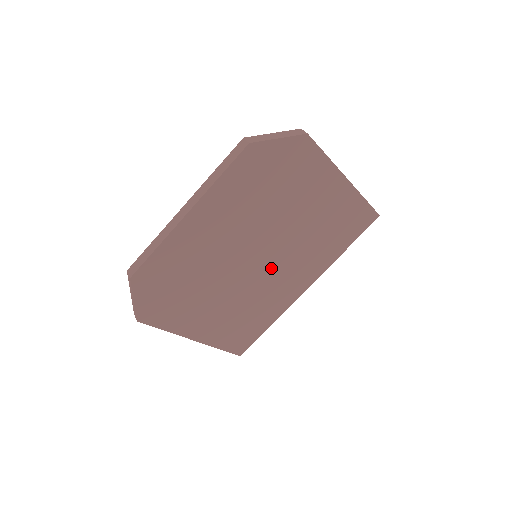
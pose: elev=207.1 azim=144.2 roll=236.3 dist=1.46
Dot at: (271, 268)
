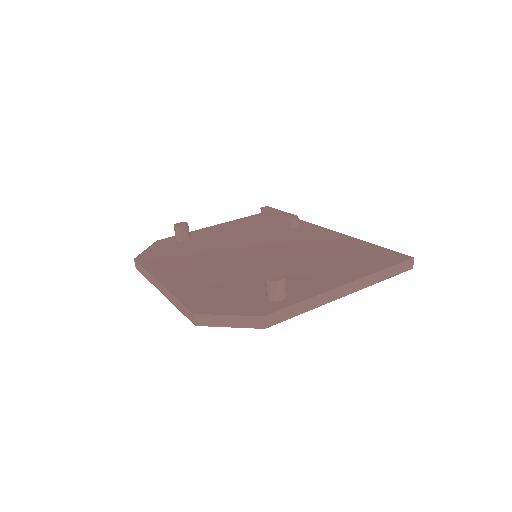
Dot at: occluded
